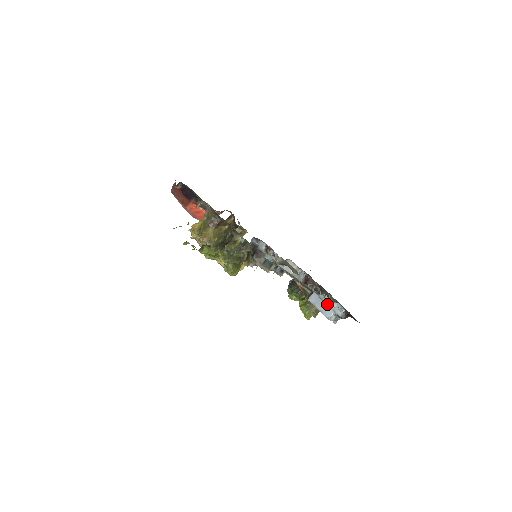
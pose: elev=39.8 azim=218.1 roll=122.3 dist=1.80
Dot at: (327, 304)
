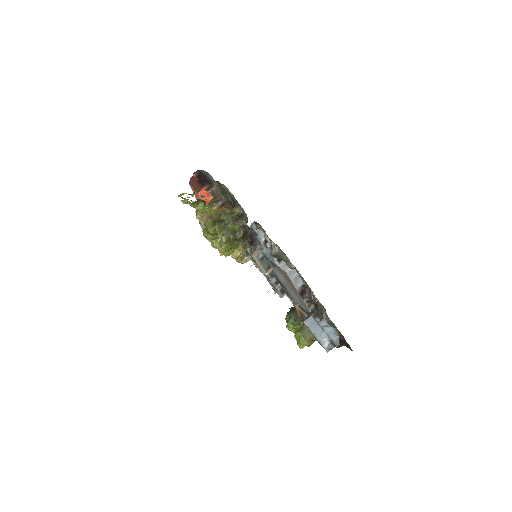
Dot at: (322, 327)
